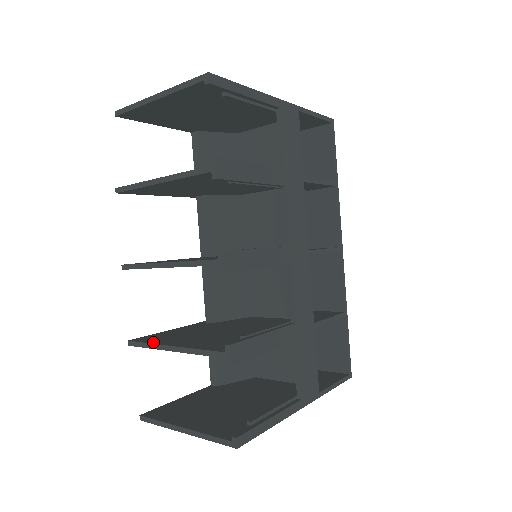
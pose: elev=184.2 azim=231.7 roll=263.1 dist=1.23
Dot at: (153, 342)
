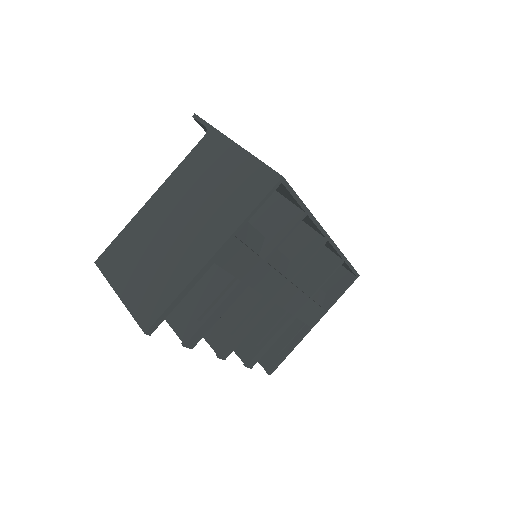
Dot at: occluded
